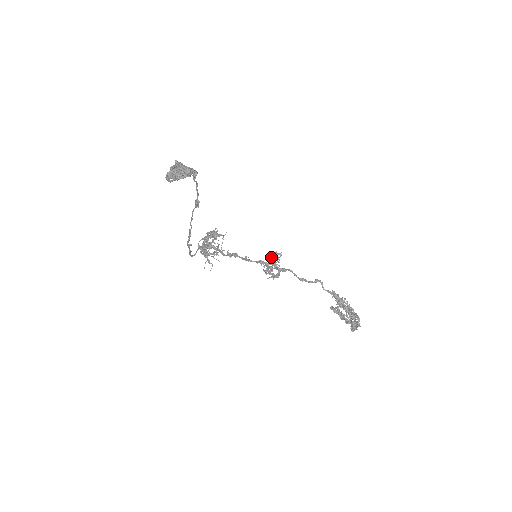
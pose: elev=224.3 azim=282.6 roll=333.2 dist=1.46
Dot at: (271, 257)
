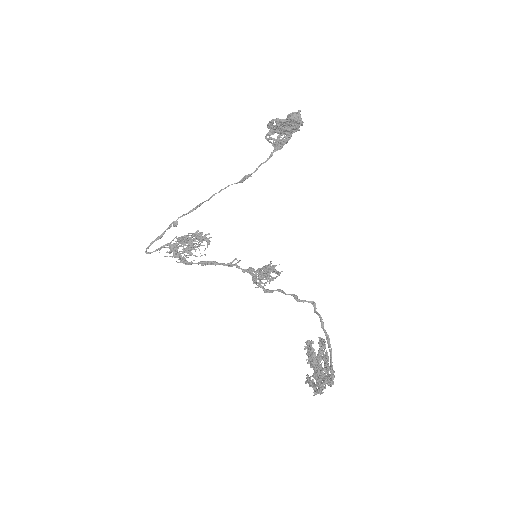
Dot at: (266, 270)
